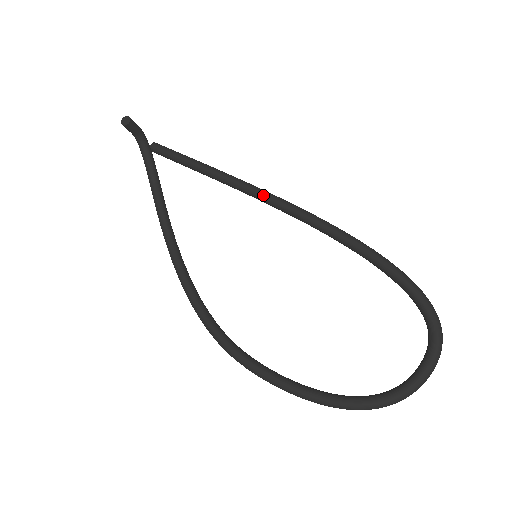
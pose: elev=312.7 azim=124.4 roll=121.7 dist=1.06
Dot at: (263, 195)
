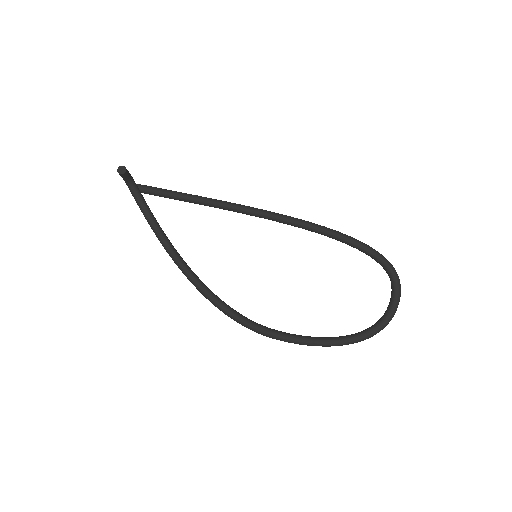
Dot at: (247, 209)
